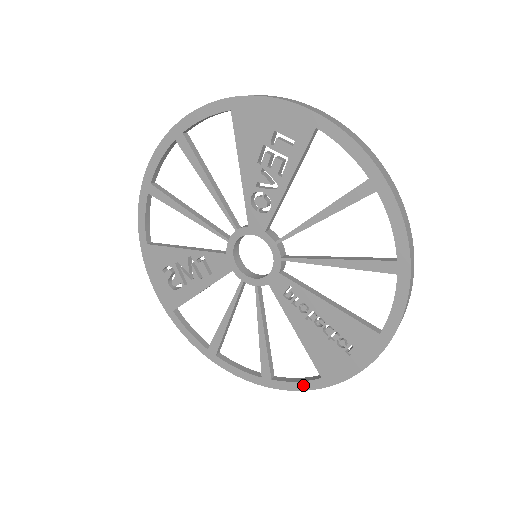
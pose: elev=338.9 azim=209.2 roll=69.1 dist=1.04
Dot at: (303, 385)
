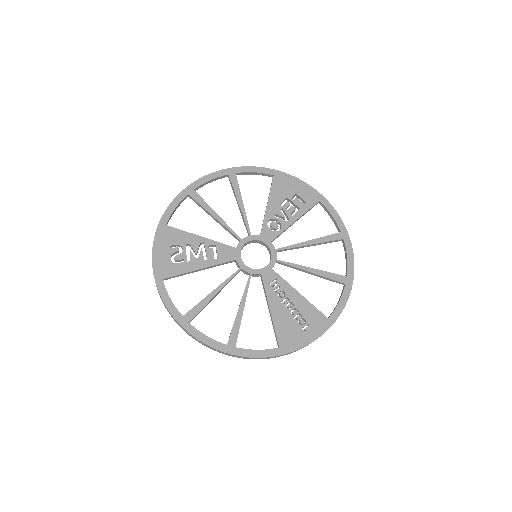
Dot at: (262, 353)
